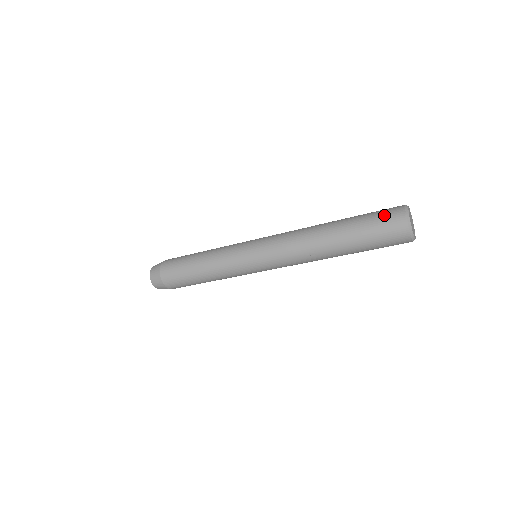
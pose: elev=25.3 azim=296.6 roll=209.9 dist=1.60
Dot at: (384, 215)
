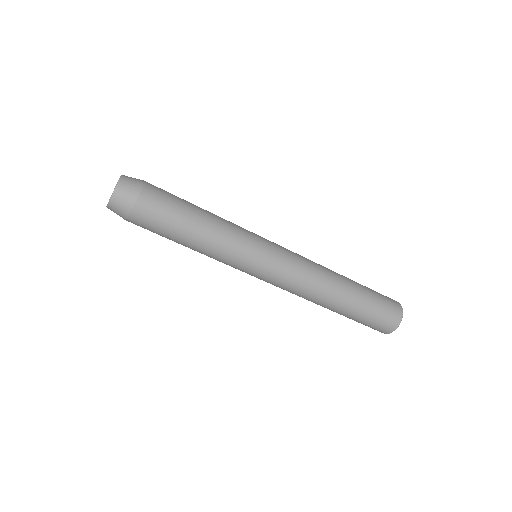
Dot at: occluded
